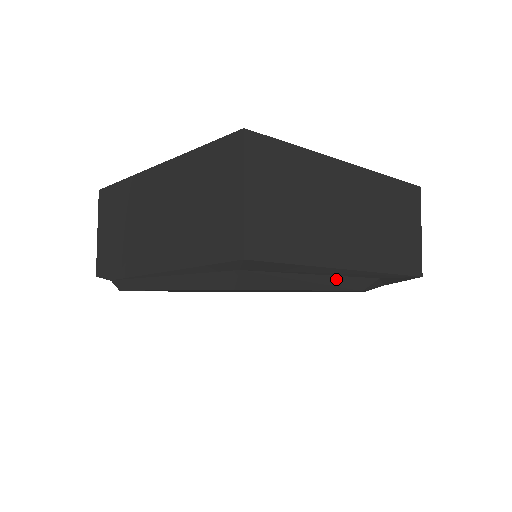
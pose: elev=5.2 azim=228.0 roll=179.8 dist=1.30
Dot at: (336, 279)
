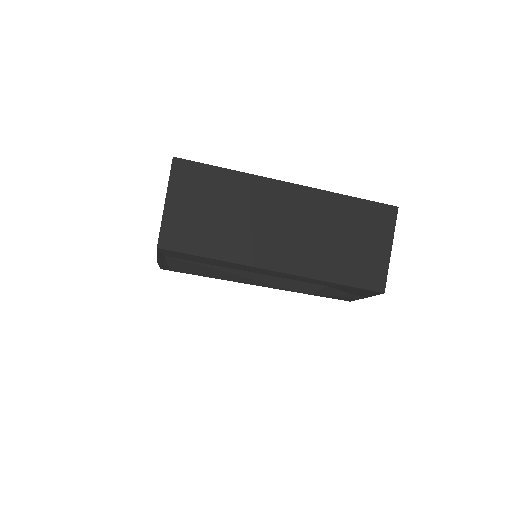
Dot at: (270, 278)
